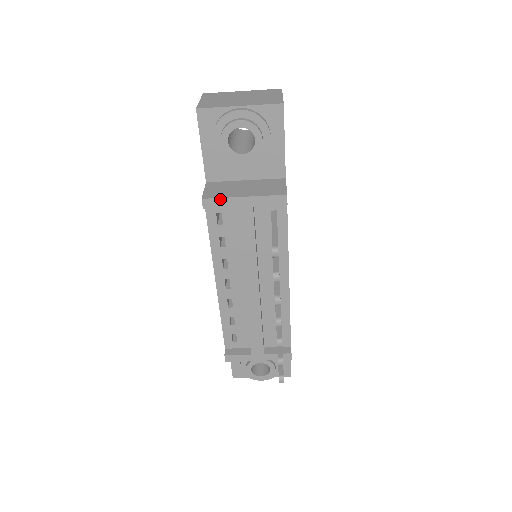
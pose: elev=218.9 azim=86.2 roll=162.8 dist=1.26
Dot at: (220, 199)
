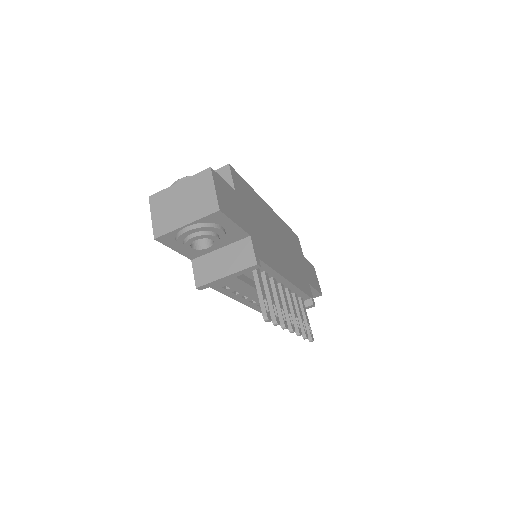
Dot at: (209, 283)
